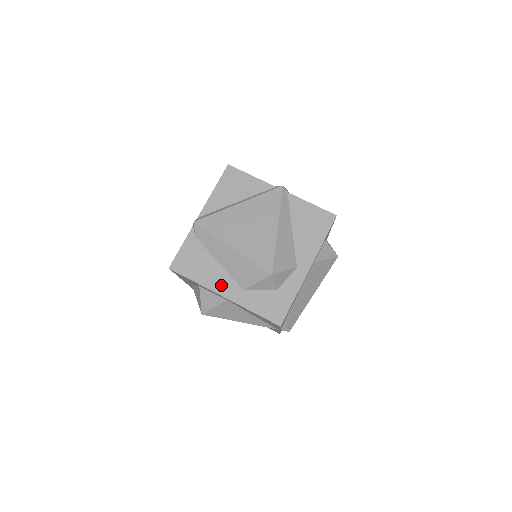
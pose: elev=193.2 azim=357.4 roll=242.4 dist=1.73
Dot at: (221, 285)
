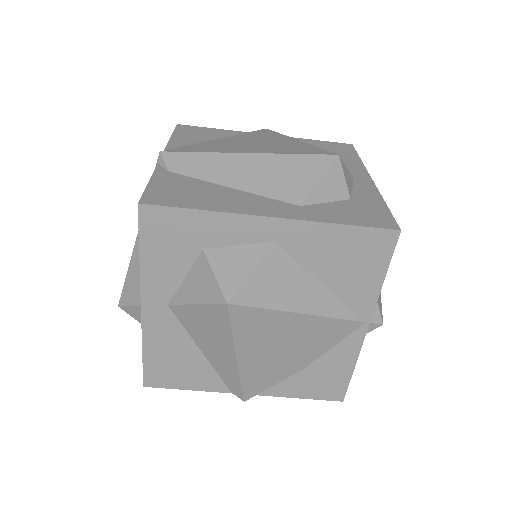
Dot at: (256, 206)
